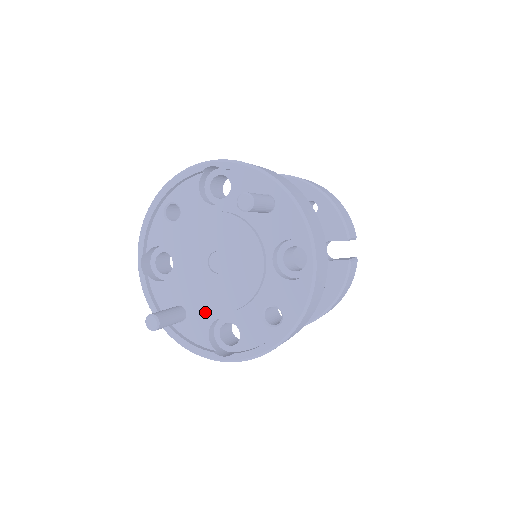
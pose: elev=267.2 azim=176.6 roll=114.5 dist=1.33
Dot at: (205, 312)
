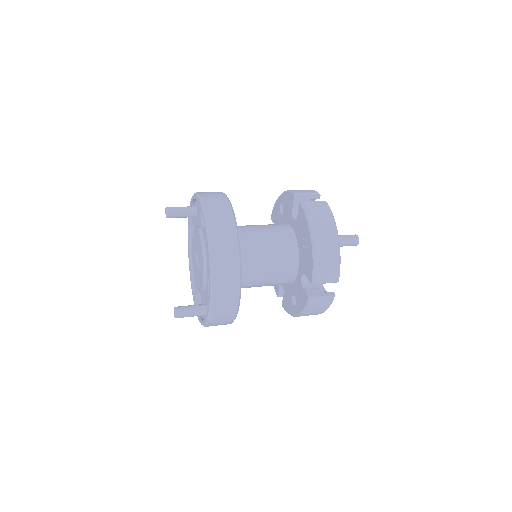
Dot at: (206, 291)
